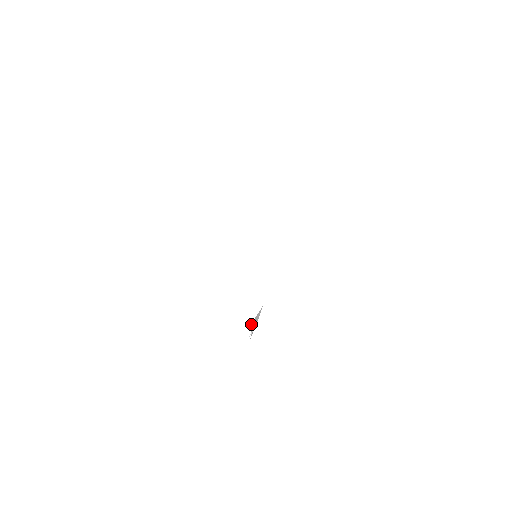
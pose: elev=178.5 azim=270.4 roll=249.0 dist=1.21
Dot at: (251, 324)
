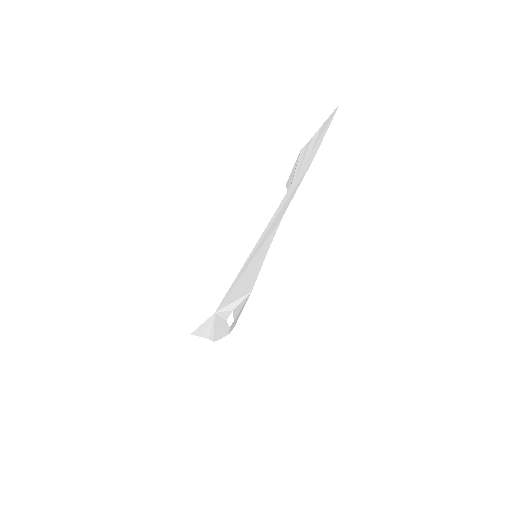
Dot at: (191, 334)
